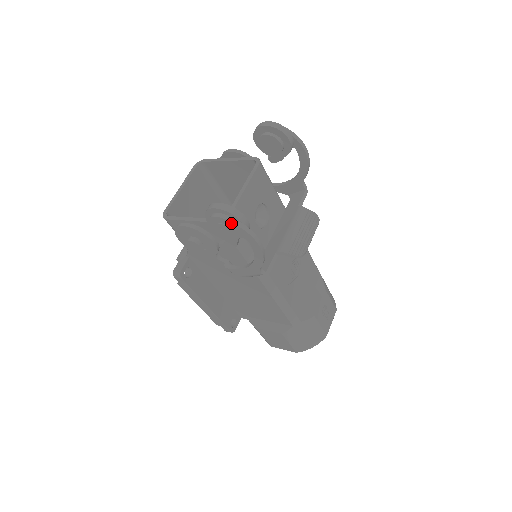
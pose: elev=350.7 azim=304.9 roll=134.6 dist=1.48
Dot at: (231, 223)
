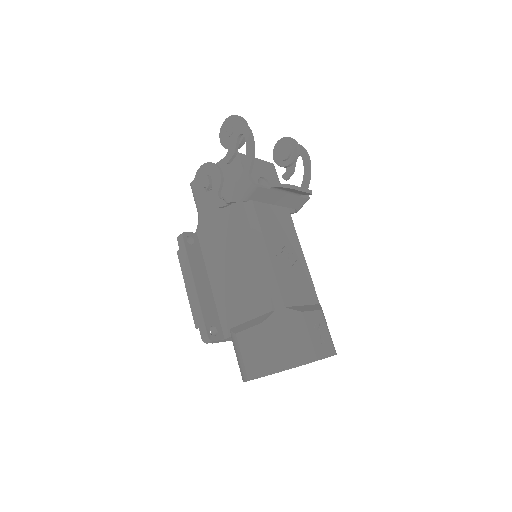
Dot at: (235, 120)
